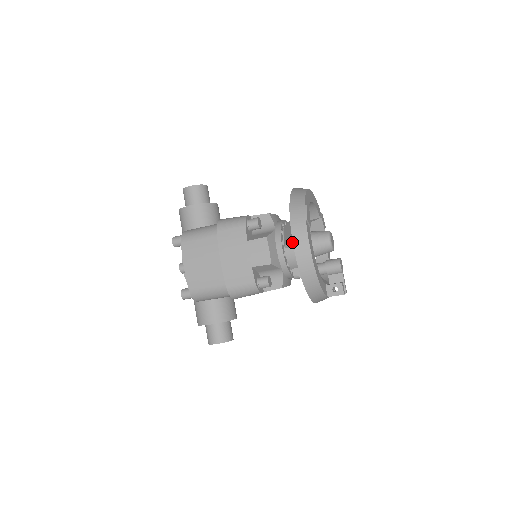
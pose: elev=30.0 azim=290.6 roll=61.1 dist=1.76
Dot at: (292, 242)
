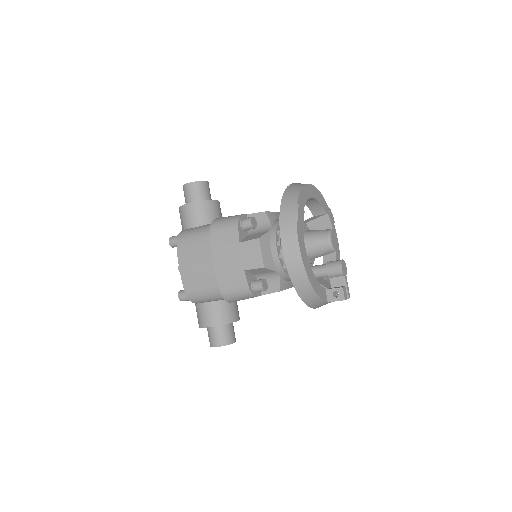
Dot at: occluded
